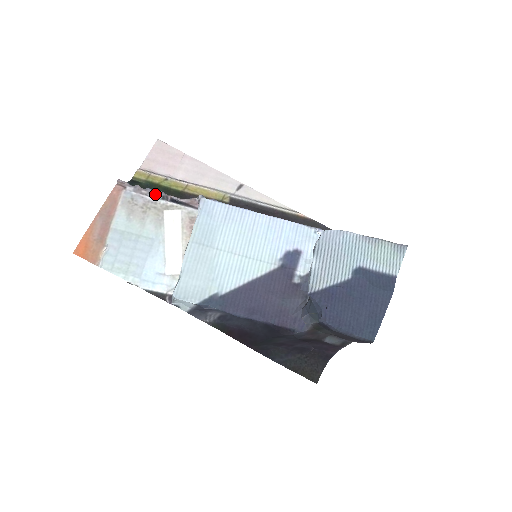
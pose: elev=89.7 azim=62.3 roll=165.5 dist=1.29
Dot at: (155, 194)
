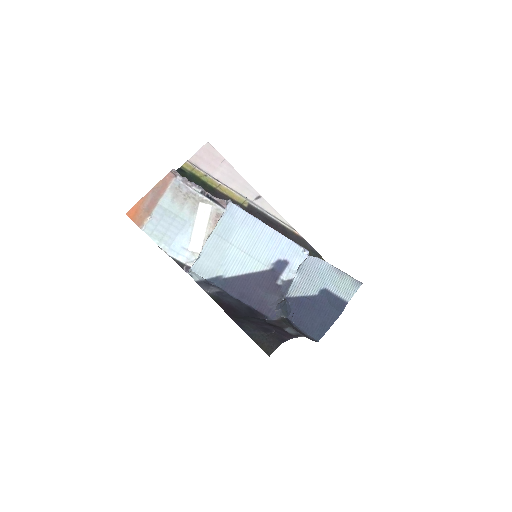
Dot at: (197, 188)
